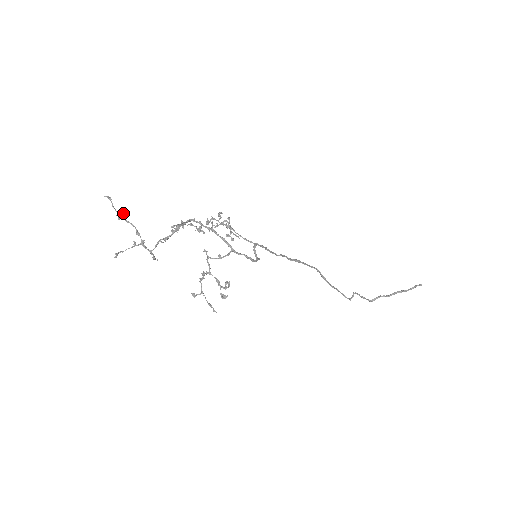
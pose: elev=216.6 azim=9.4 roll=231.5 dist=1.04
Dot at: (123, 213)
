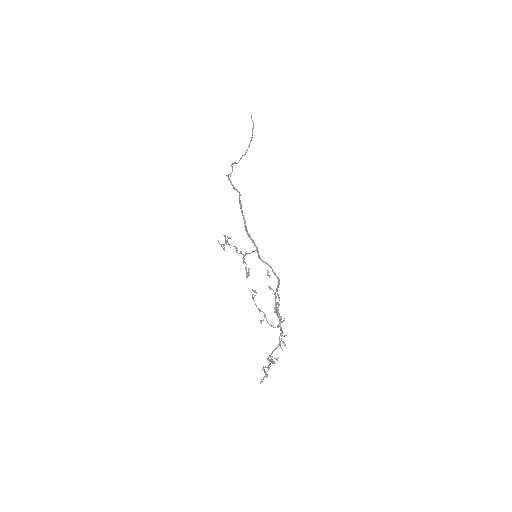
Dot at: occluded
